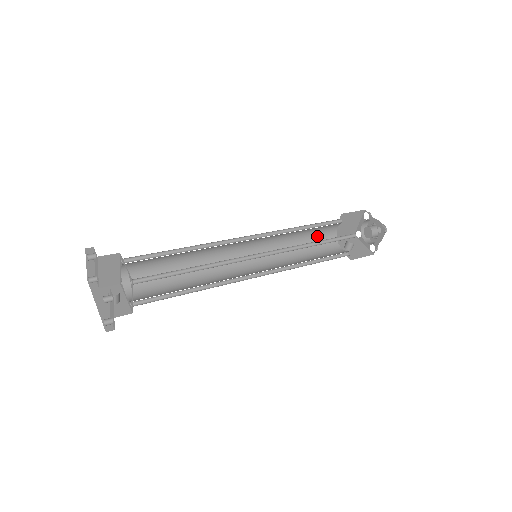
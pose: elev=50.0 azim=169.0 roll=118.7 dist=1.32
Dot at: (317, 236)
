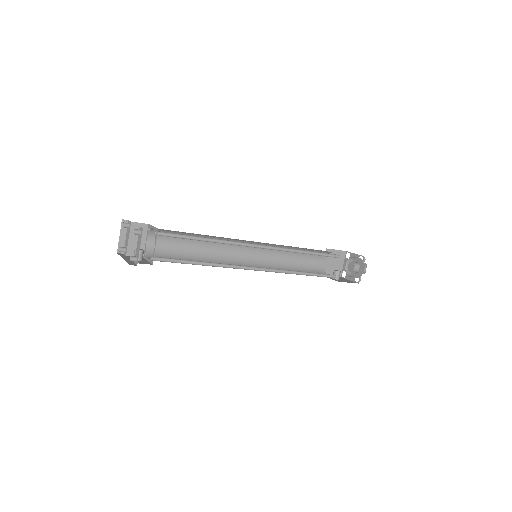
Dot at: (308, 264)
